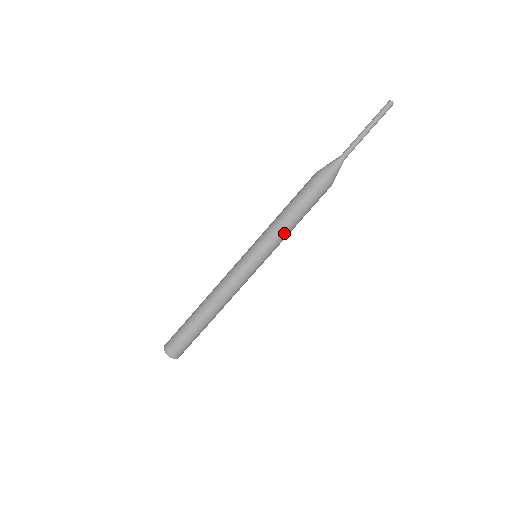
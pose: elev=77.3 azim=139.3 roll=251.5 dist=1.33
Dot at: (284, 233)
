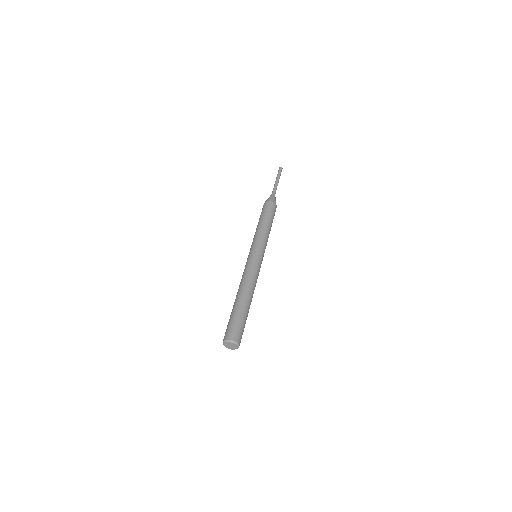
Dot at: (261, 232)
